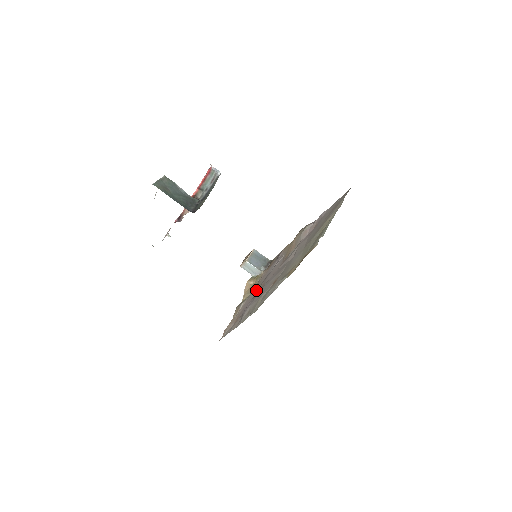
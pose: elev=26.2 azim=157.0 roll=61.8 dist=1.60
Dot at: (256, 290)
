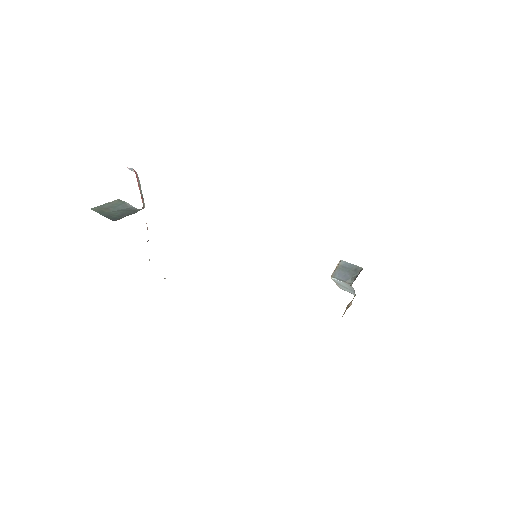
Dot at: occluded
